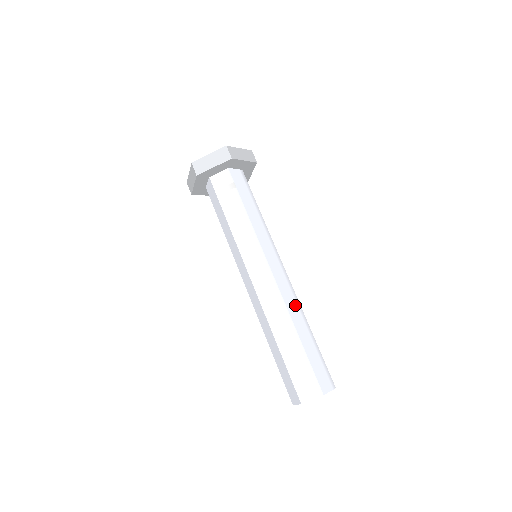
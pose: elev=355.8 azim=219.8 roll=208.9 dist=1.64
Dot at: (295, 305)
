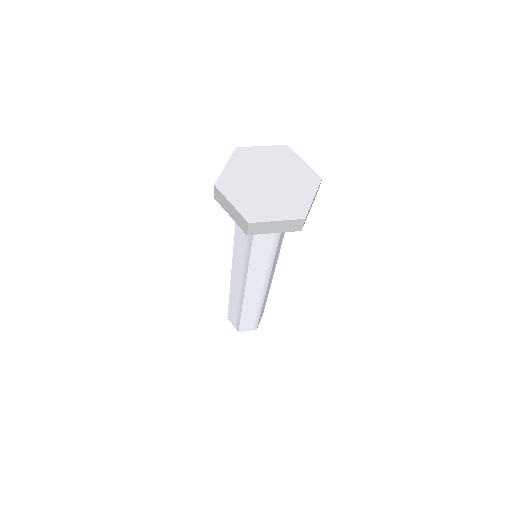
Dot at: (256, 302)
